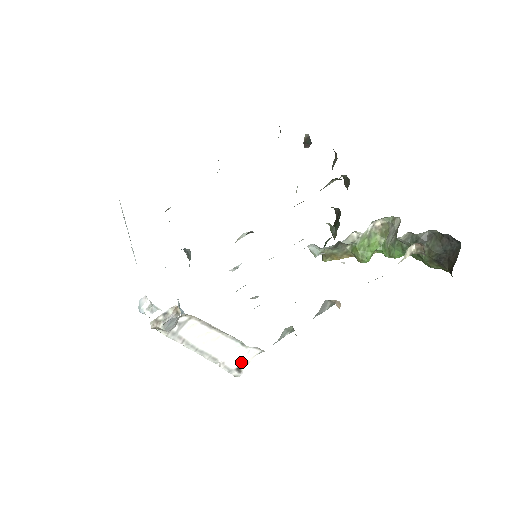
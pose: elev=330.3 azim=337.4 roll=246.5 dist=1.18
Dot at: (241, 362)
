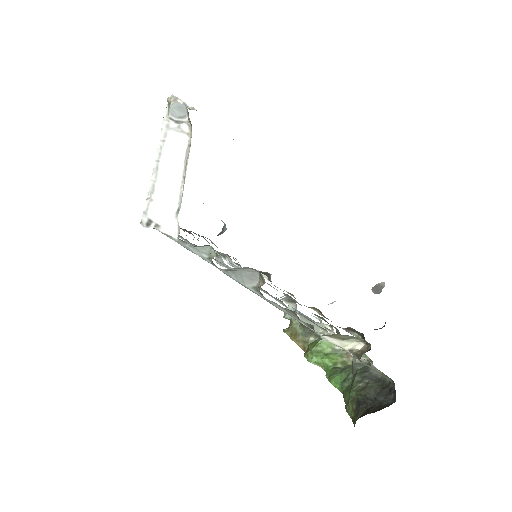
Dot at: (158, 221)
